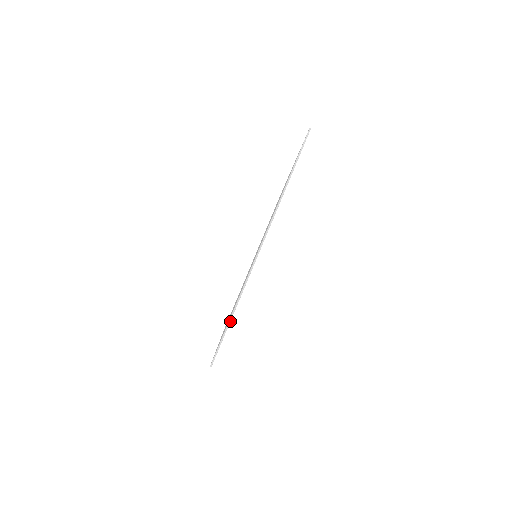
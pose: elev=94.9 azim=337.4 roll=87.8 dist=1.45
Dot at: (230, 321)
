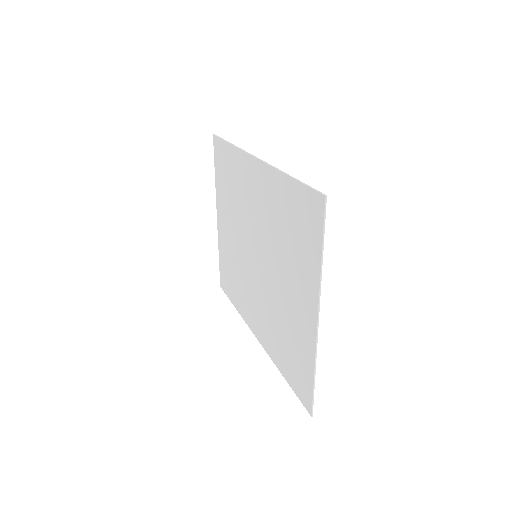
Dot at: (314, 384)
